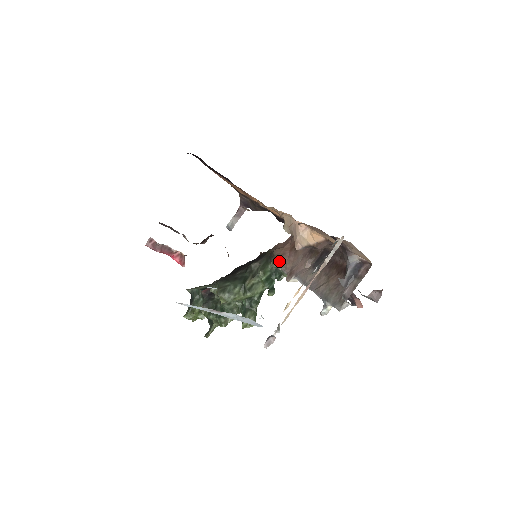
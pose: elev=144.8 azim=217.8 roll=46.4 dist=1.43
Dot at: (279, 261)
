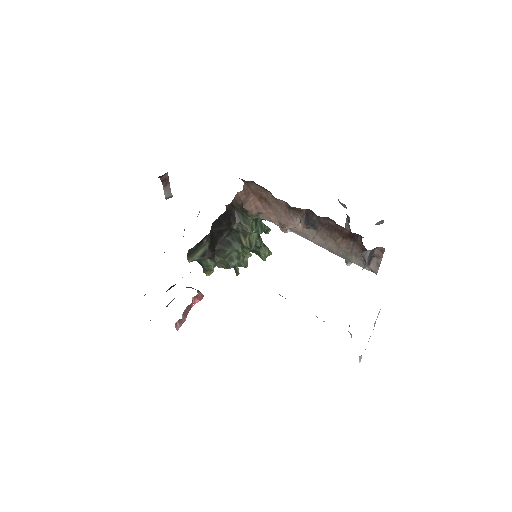
Dot at: (257, 215)
